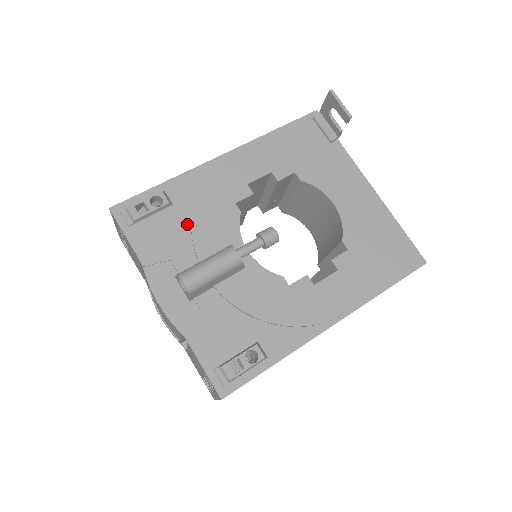
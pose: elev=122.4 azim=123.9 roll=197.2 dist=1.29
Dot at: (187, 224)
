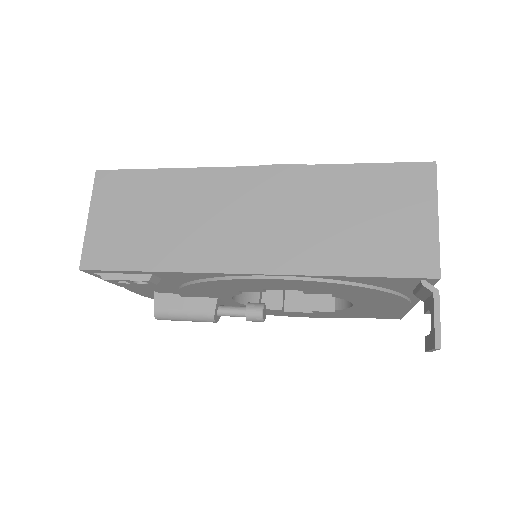
Dot at: occluded
